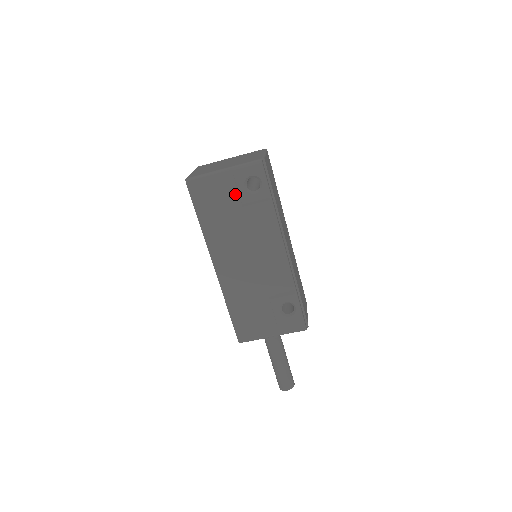
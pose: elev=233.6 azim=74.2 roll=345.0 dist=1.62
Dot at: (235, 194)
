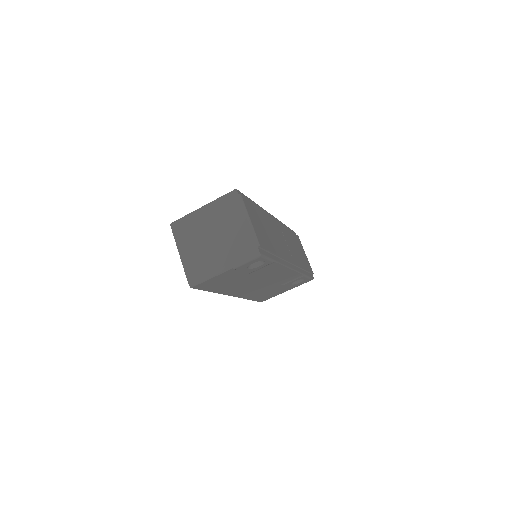
Dot at: (240, 273)
